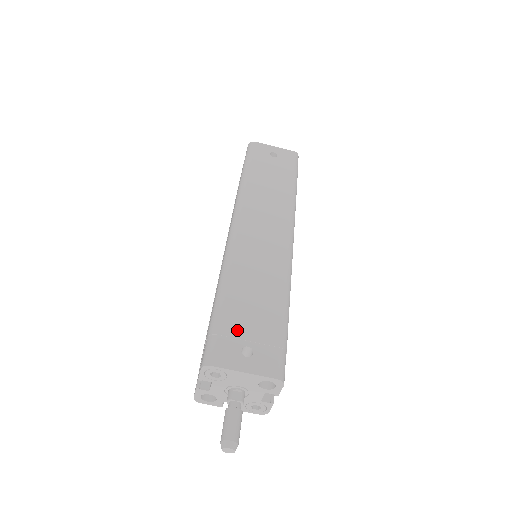
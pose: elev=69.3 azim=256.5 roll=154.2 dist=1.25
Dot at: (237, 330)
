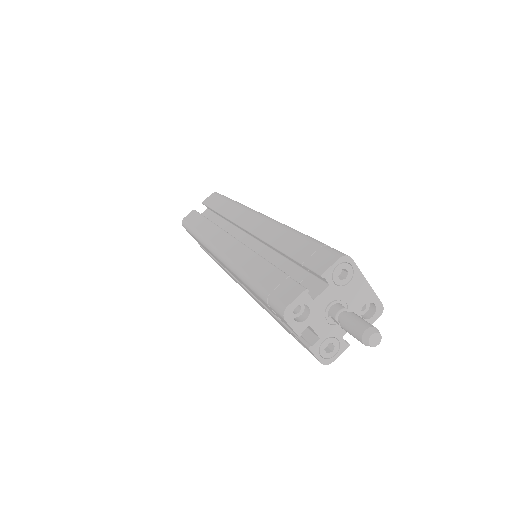
Dot at: occluded
